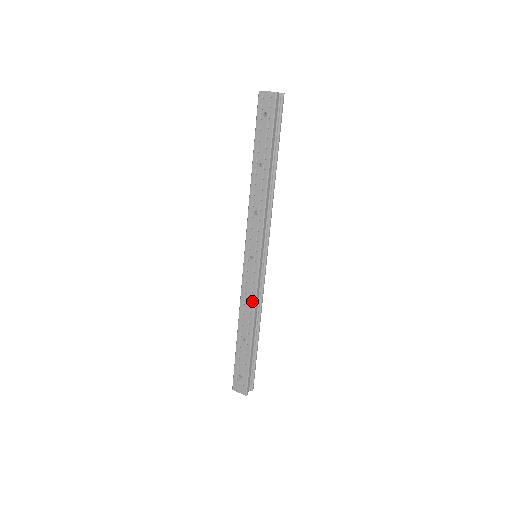
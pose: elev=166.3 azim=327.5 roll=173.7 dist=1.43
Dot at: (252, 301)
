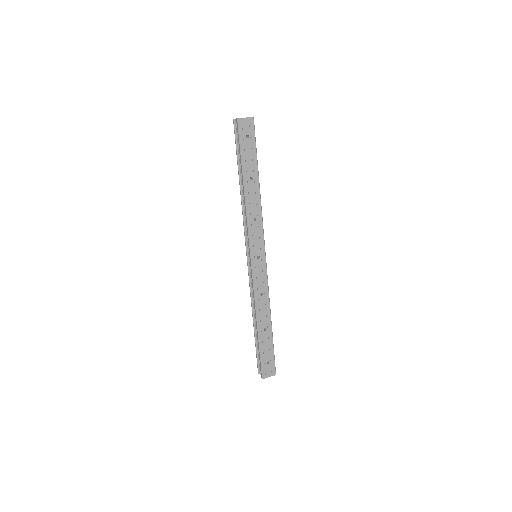
Dot at: (266, 293)
